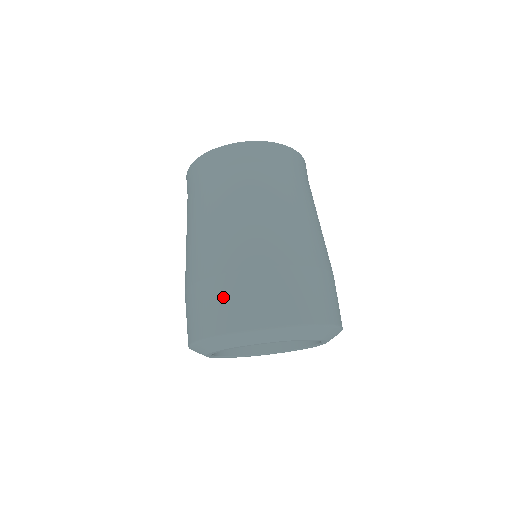
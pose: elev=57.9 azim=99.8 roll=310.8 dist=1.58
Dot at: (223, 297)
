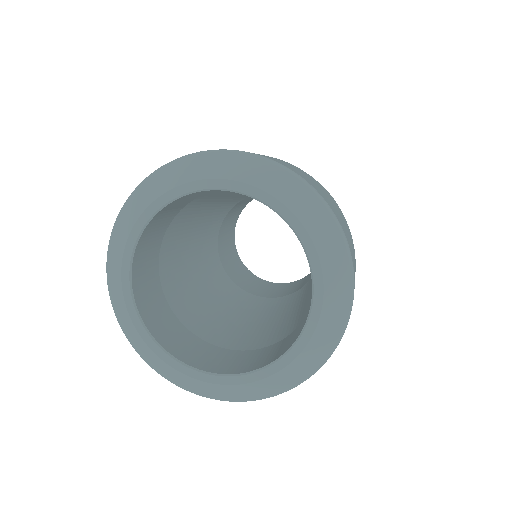
Dot at: (264, 155)
